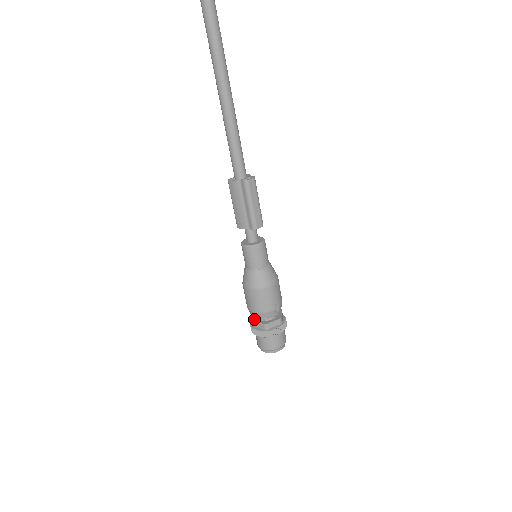
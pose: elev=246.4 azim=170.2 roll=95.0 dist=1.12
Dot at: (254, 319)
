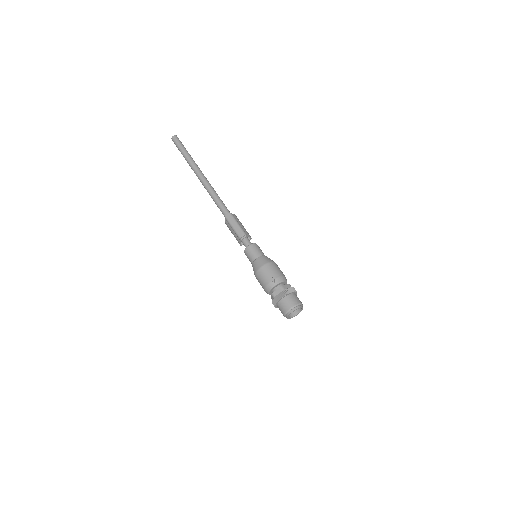
Dot at: occluded
